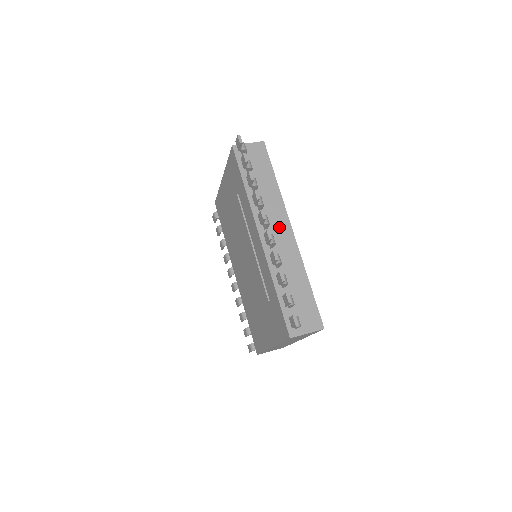
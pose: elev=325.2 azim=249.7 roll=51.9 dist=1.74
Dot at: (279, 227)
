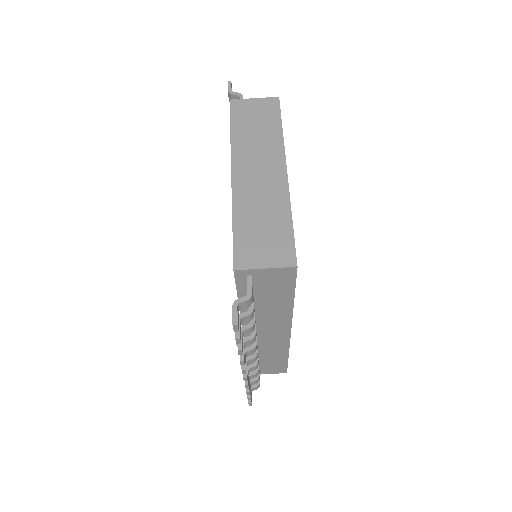
Dot at: (274, 332)
